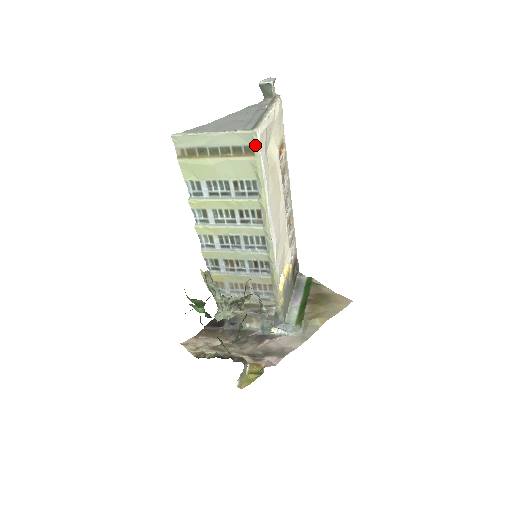
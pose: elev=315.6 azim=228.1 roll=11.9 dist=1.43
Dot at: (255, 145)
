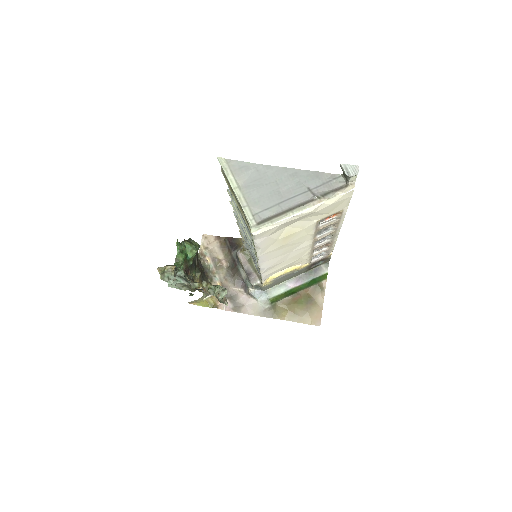
Dot at: occluded
